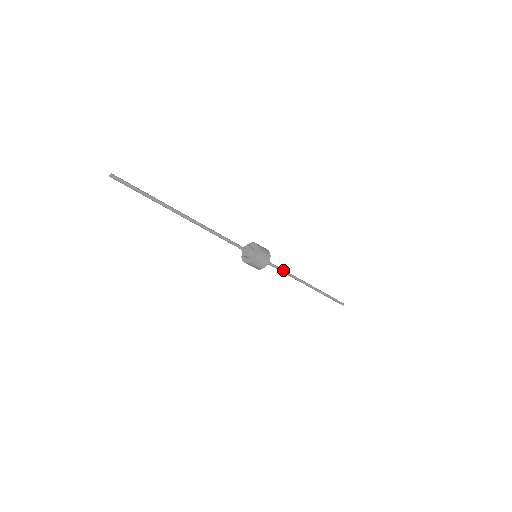
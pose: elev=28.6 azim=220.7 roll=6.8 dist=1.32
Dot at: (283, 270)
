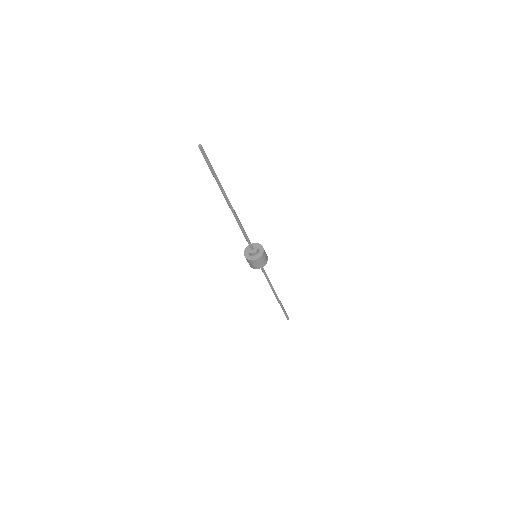
Dot at: occluded
